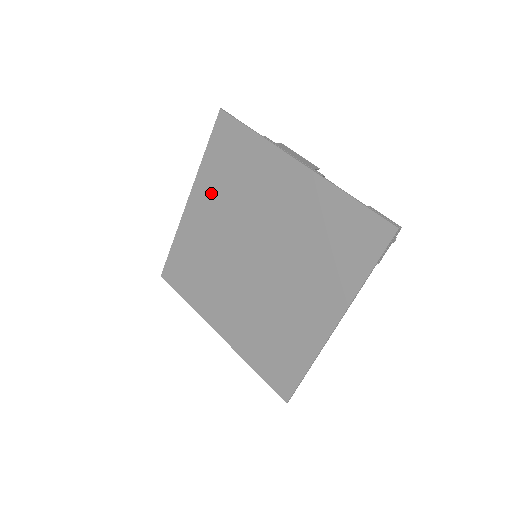
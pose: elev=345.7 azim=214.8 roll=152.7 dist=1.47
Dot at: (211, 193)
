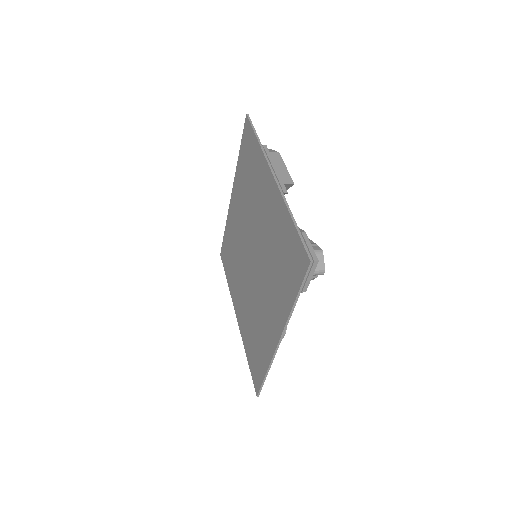
Dot at: (239, 190)
